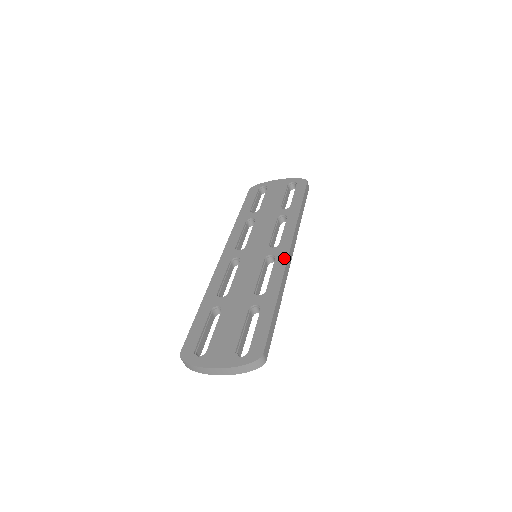
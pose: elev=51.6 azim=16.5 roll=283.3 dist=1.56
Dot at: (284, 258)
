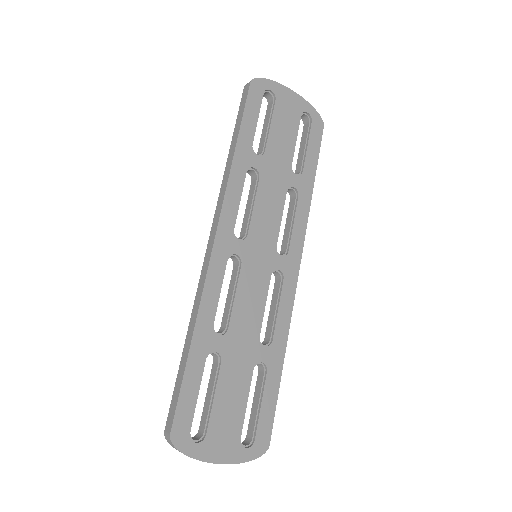
Dot at: (293, 285)
